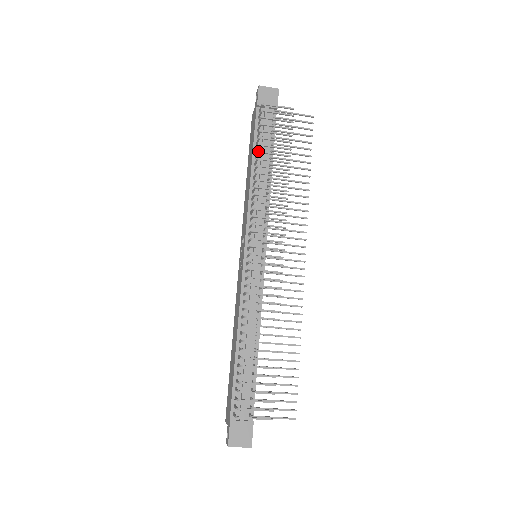
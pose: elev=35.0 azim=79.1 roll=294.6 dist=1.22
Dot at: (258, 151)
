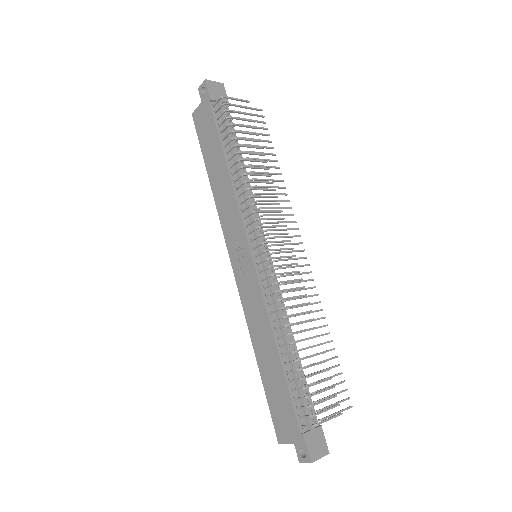
Dot at: occluded
